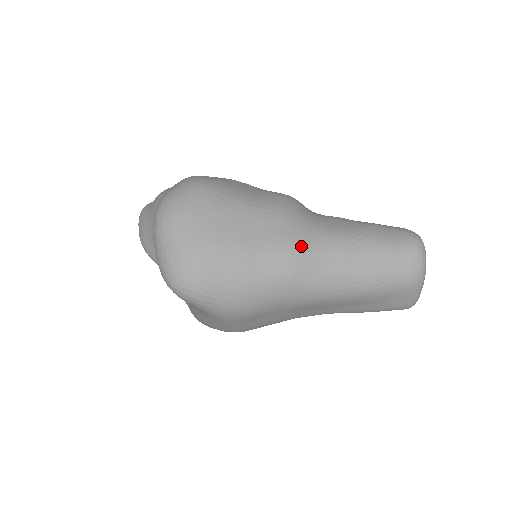
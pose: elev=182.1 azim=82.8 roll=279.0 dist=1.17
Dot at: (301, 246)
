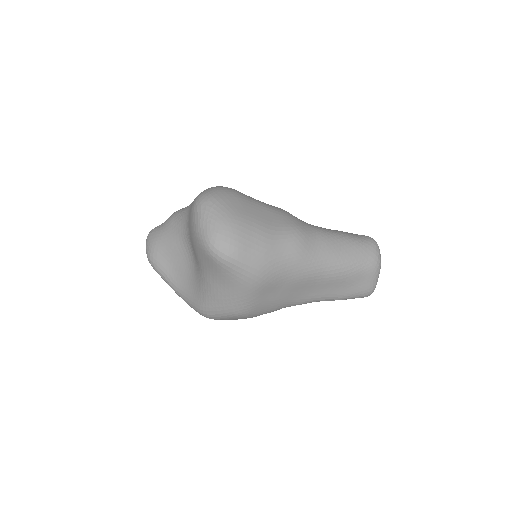
Dot at: (303, 231)
